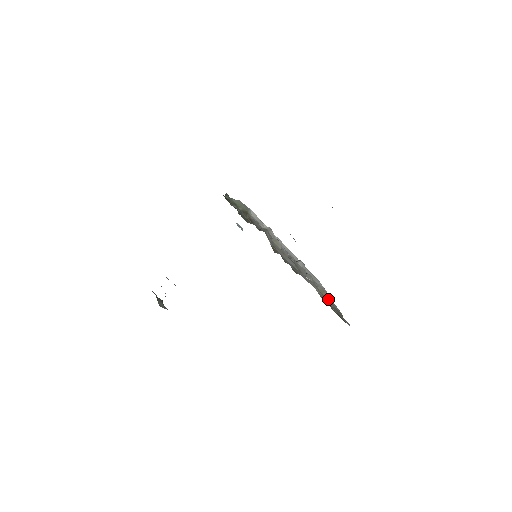
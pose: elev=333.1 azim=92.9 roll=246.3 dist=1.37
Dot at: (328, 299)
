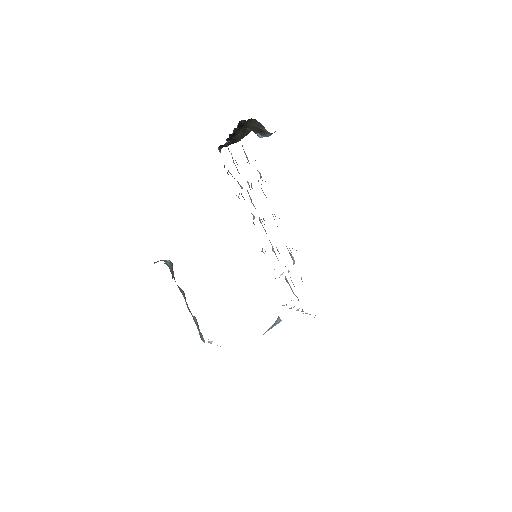
Dot at: (258, 171)
